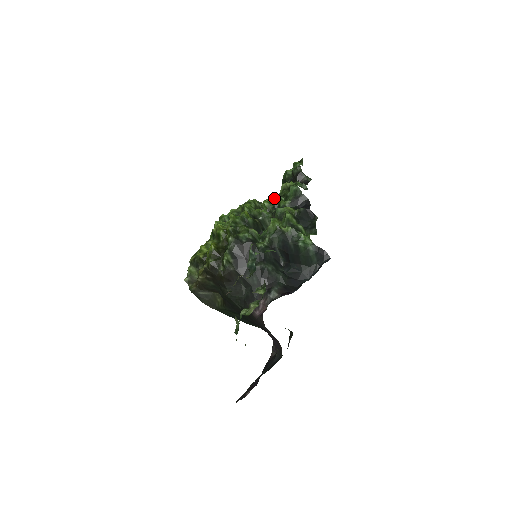
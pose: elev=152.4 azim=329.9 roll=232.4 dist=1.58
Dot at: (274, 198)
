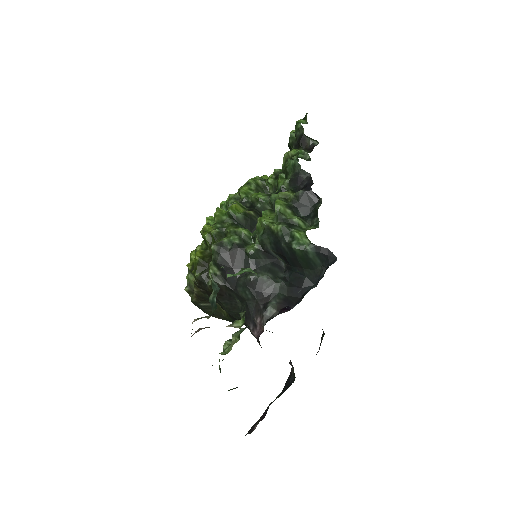
Dot at: (279, 171)
